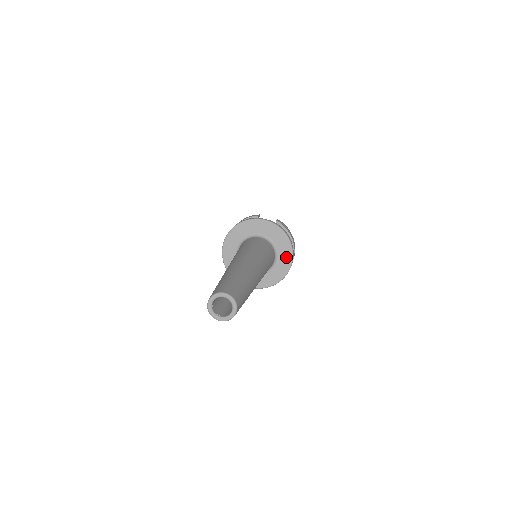
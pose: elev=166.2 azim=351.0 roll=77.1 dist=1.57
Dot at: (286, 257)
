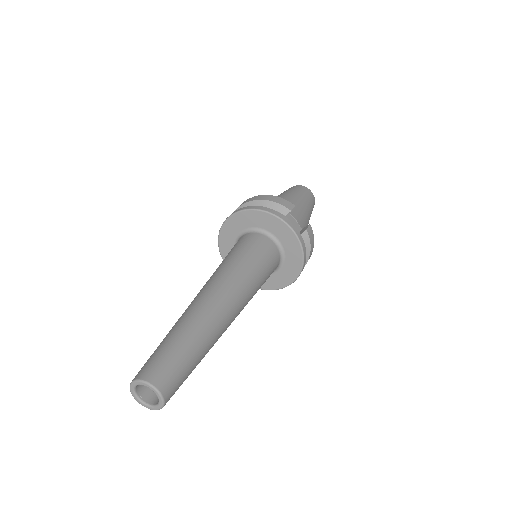
Dot at: (287, 277)
